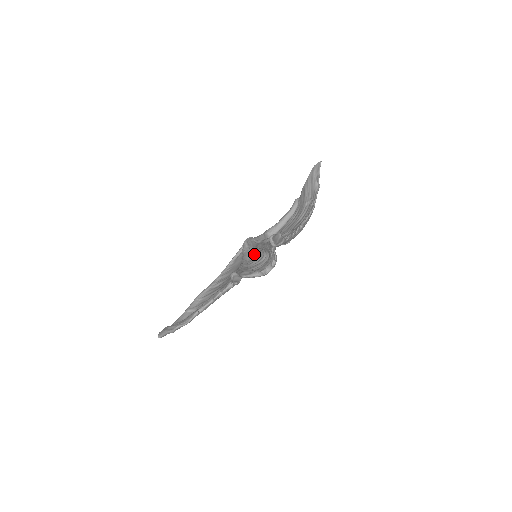
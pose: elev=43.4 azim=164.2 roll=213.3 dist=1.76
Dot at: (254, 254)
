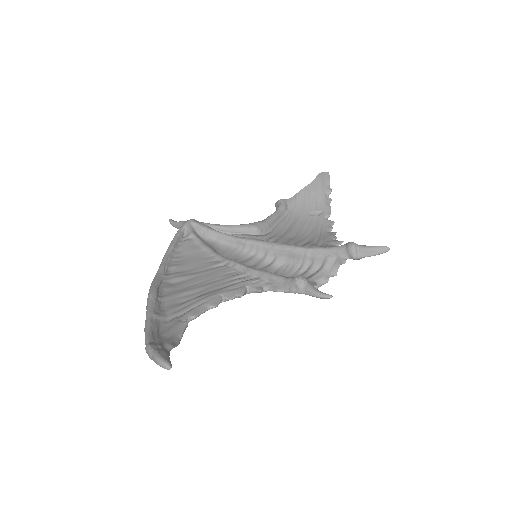
Dot at: (226, 249)
